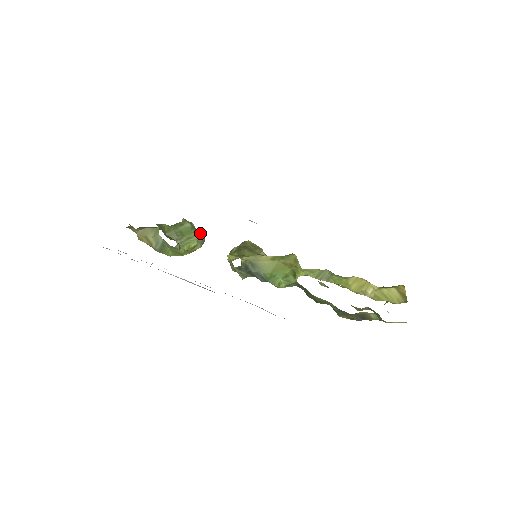
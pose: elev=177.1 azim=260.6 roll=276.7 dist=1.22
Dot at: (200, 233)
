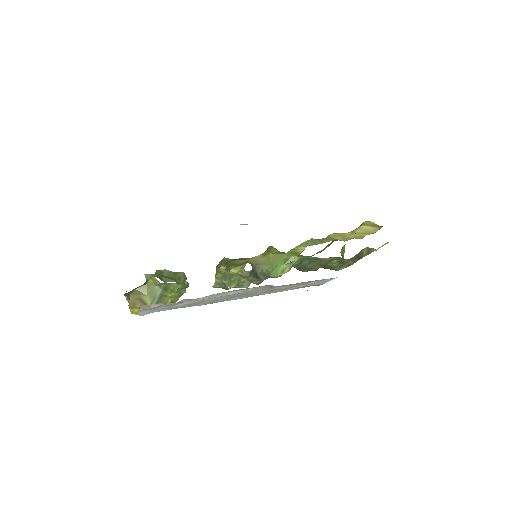
Dot at: (181, 272)
